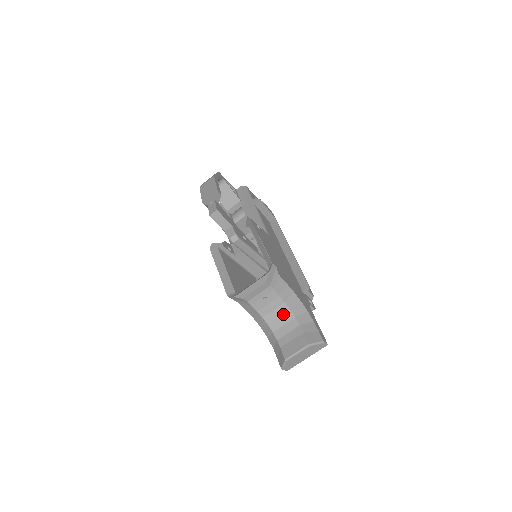
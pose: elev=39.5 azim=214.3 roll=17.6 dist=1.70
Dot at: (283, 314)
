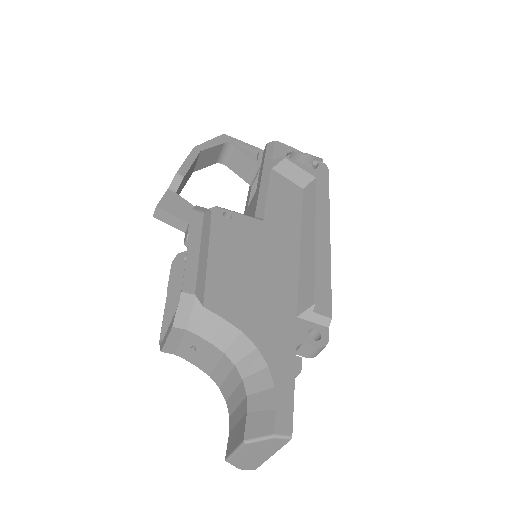
Dot at: (229, 372)
